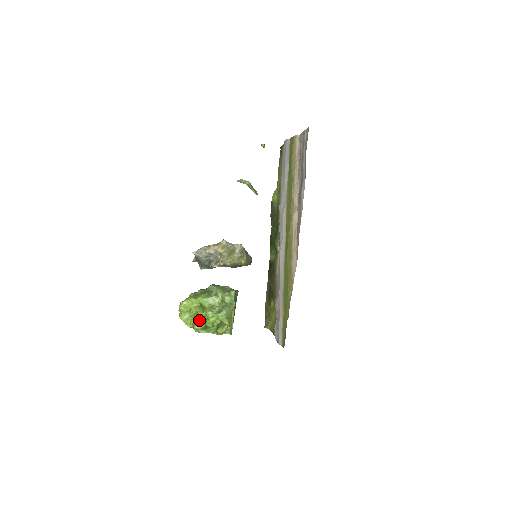
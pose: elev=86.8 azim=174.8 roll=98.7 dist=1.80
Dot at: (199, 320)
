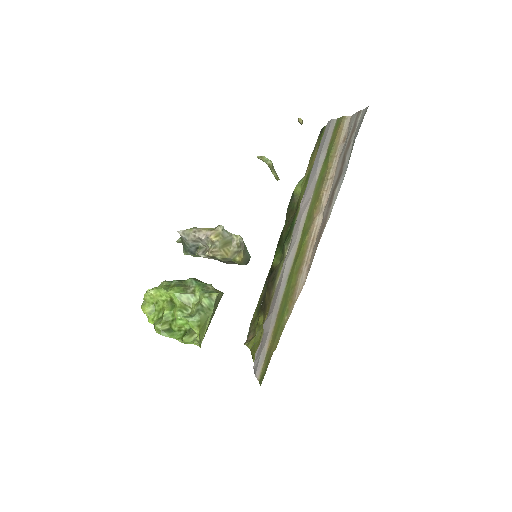
Dot at: (164, 318)
